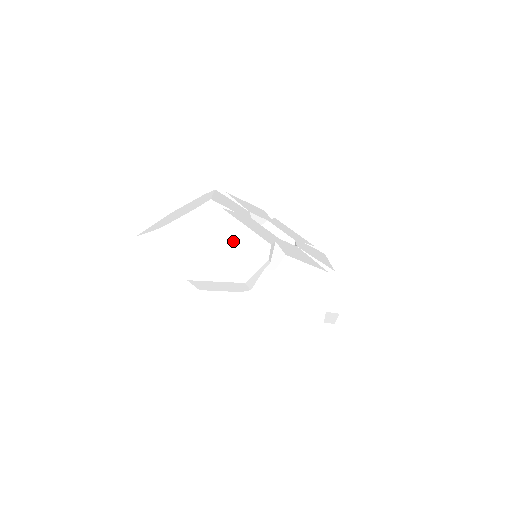
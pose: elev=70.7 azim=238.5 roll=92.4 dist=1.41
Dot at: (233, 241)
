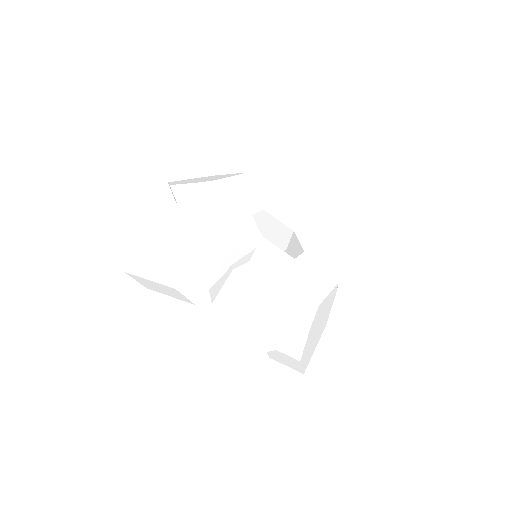
Dot at: (268, 303)
